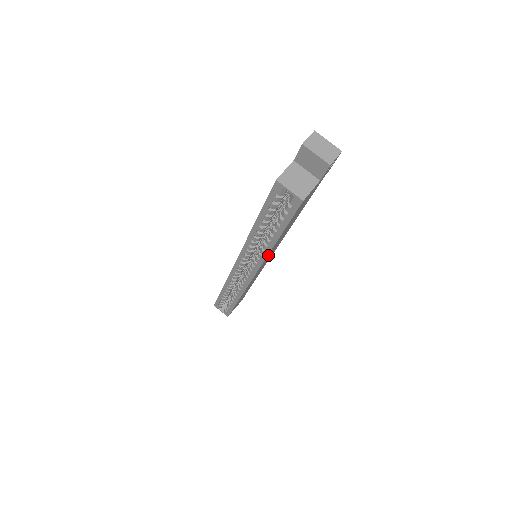
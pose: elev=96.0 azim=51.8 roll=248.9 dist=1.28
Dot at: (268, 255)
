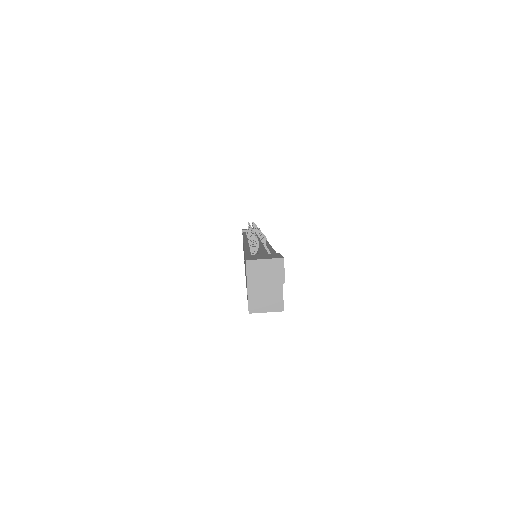
Dot at: occluded
